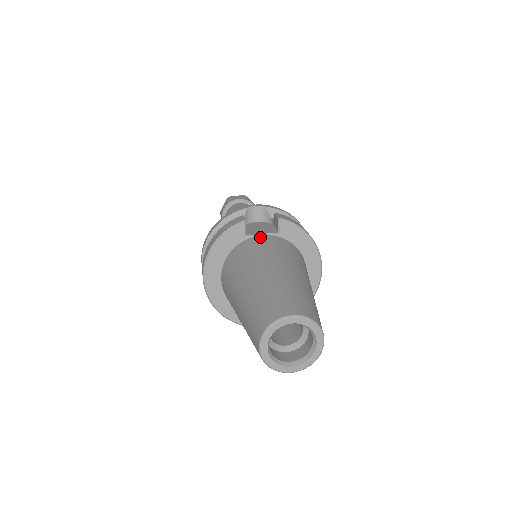
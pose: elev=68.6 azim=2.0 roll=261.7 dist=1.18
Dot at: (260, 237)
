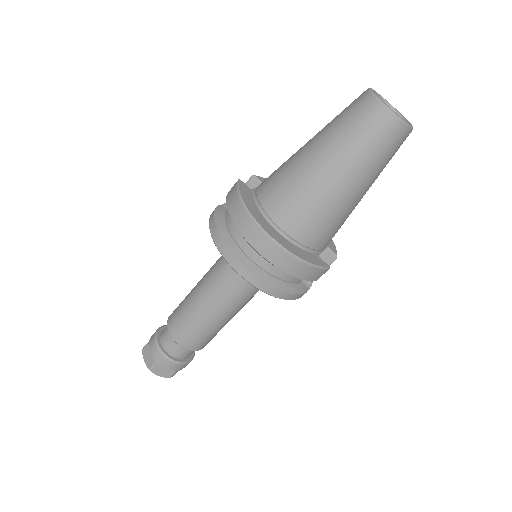
Dot at: occluded
